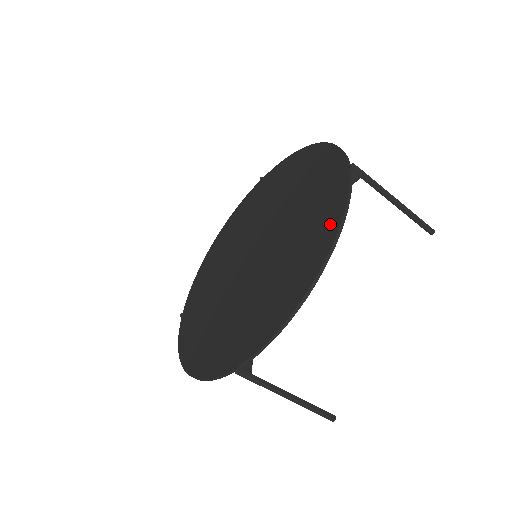
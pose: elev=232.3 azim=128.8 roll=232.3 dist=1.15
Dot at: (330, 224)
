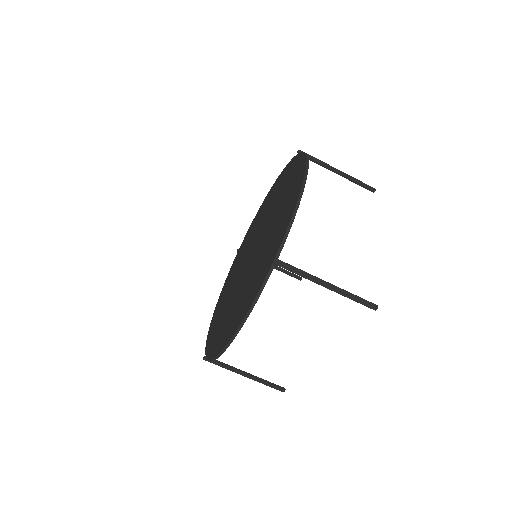
Dot at: (300, 166)
